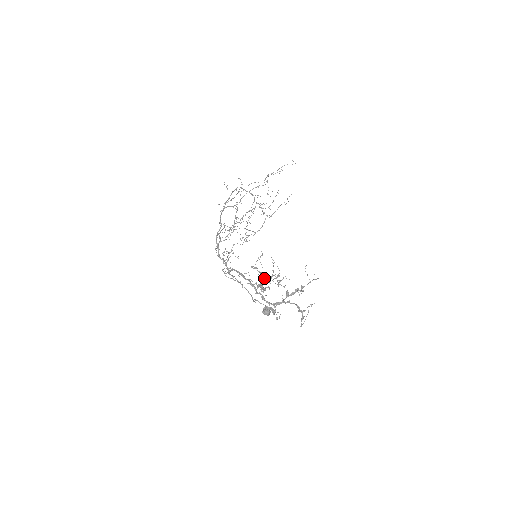
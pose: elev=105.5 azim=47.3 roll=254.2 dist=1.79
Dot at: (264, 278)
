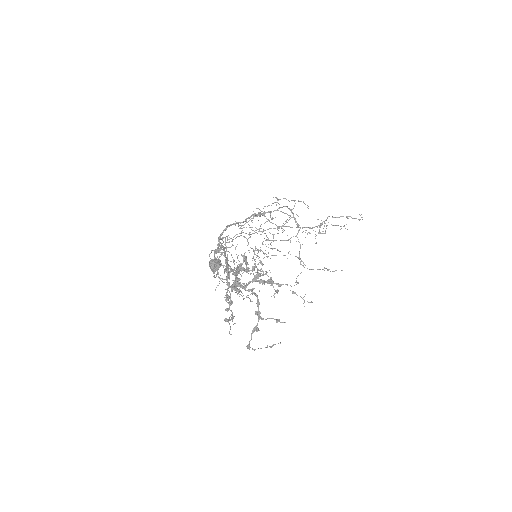
Dot at: (244, 258)
